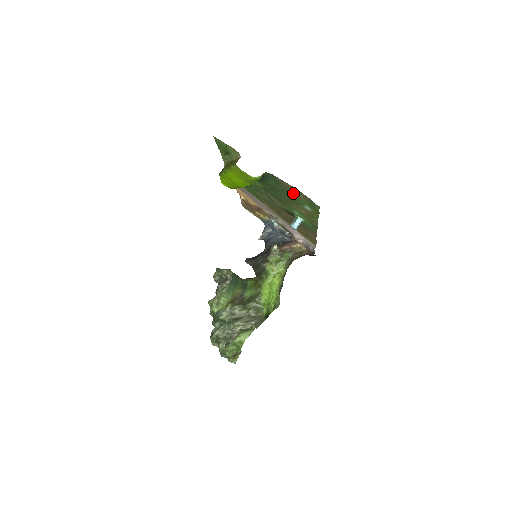
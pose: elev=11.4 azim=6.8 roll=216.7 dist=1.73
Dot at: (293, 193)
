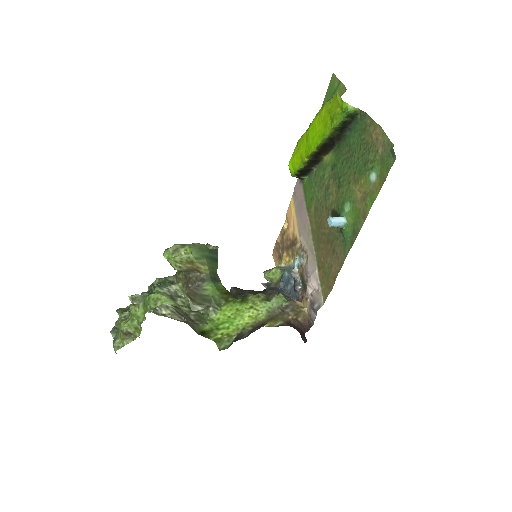
Dot at: (372, 146)
